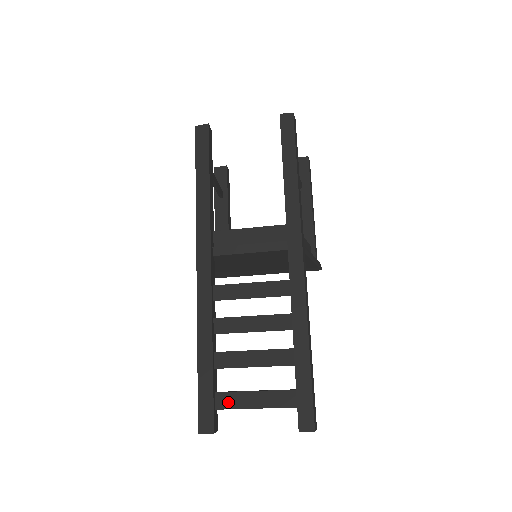
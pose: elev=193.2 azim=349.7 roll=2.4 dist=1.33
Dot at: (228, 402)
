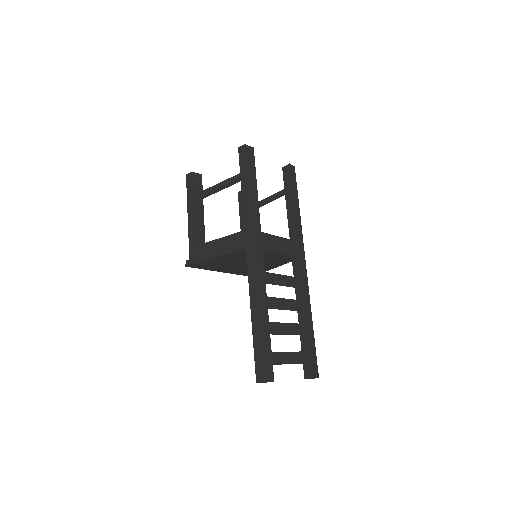
Dot at: (276, 359)
